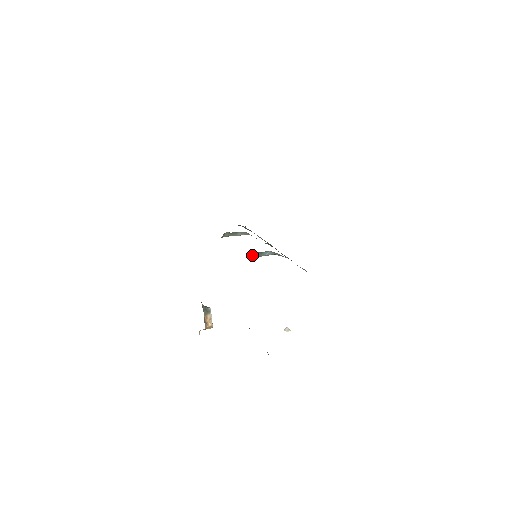
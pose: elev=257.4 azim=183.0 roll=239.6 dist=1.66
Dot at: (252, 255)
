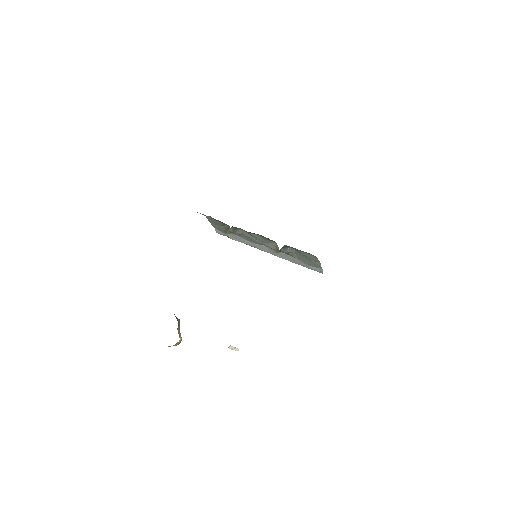
Dot at: (281, 249)
